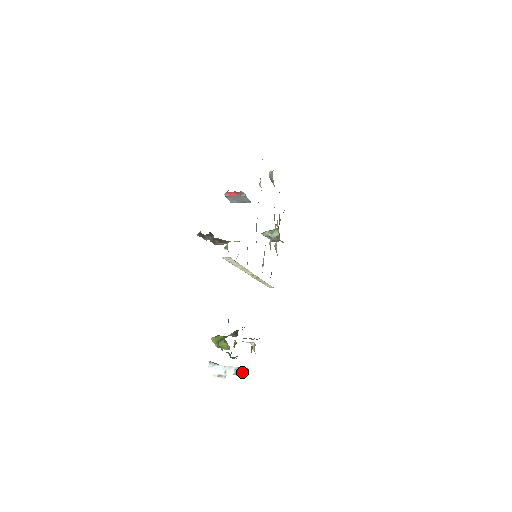
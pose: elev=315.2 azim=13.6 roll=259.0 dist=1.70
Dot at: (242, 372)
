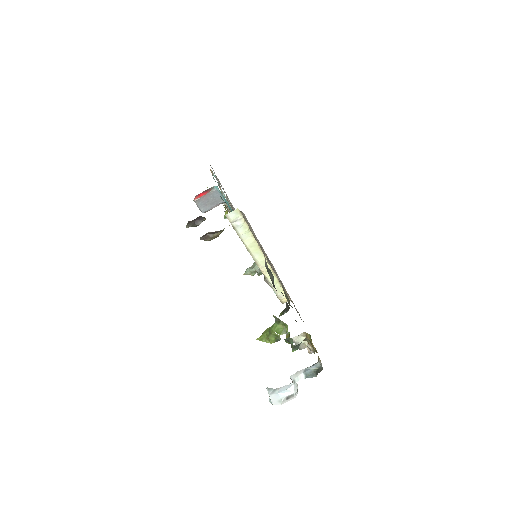
Dot at: (314, 371)
